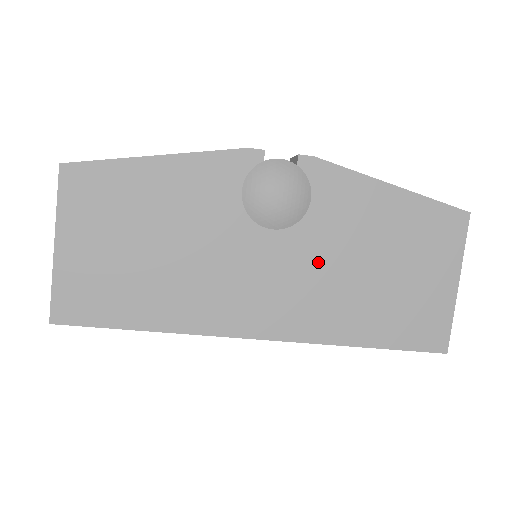
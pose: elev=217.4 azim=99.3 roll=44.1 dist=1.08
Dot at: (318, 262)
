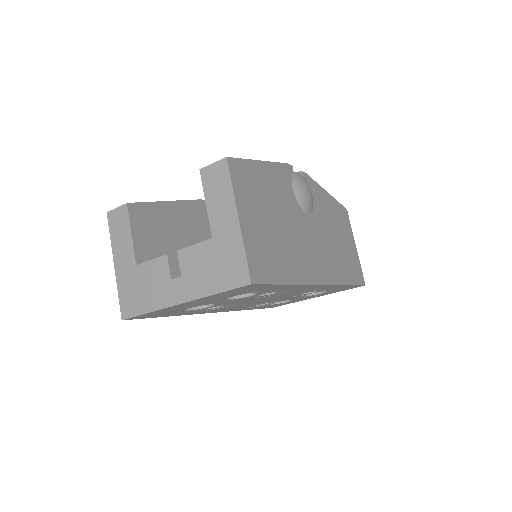
Dot at: (324, 234)
